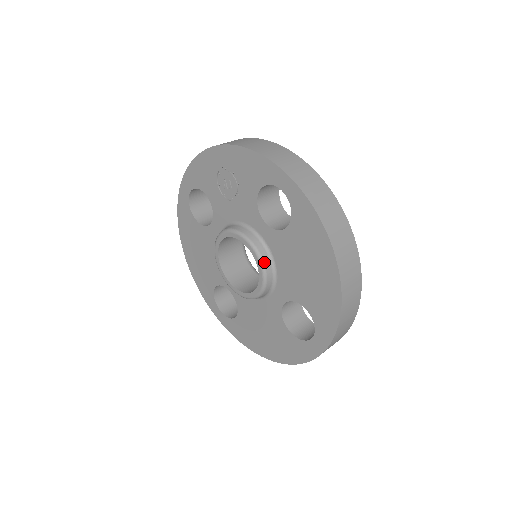
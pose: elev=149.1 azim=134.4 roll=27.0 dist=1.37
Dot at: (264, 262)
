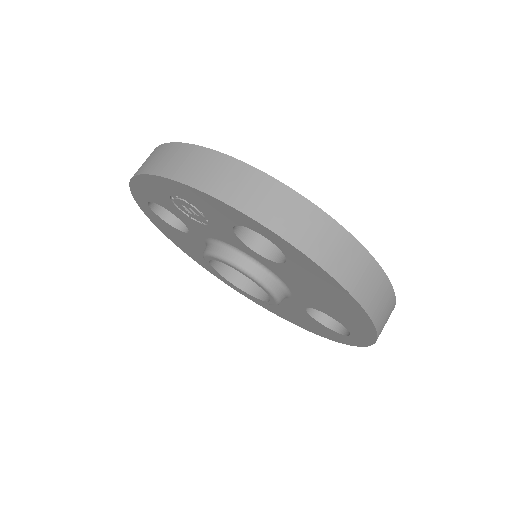
Dot at: (269, 286)
